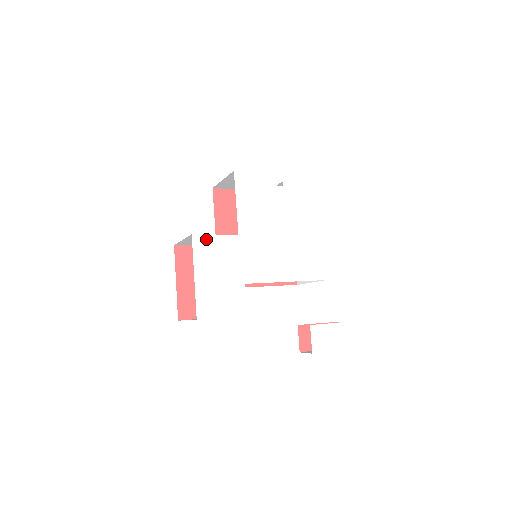
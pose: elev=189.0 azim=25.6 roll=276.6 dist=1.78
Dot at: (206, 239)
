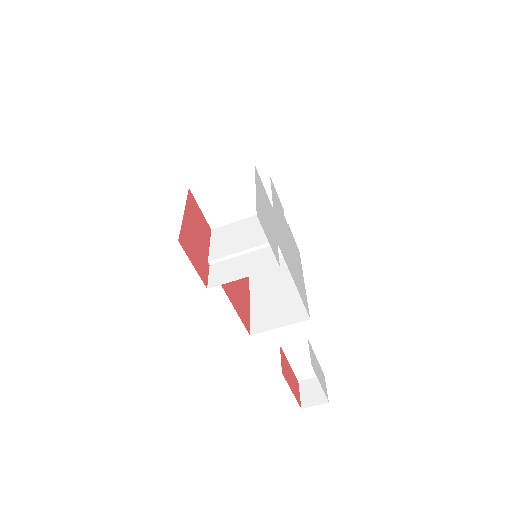
Dot at: (260, 181)
